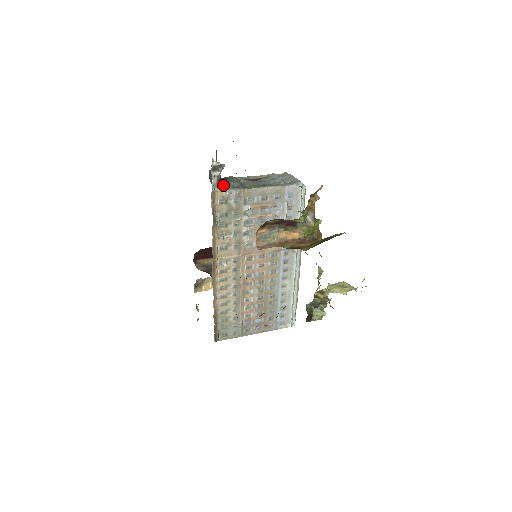
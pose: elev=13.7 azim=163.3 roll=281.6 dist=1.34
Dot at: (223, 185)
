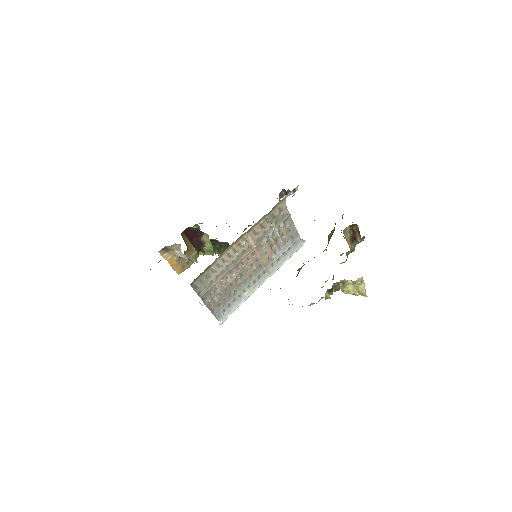
Dot at: occluded
